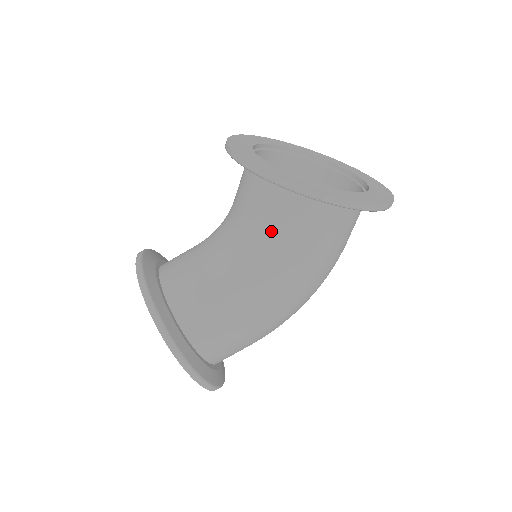
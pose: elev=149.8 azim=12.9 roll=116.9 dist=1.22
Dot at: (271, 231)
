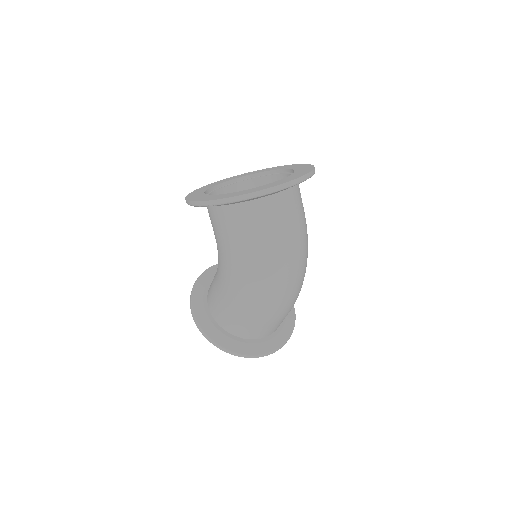
Dot at: occluded
